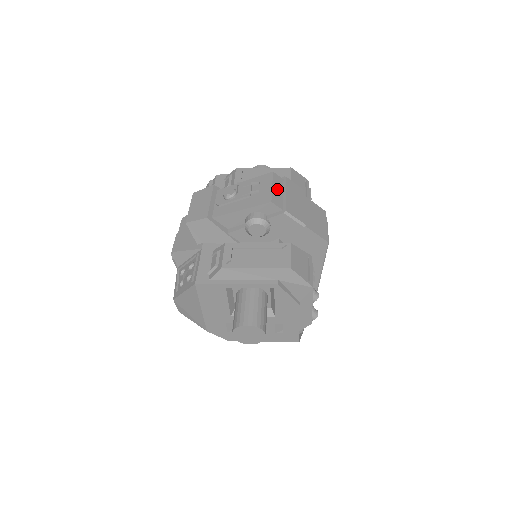
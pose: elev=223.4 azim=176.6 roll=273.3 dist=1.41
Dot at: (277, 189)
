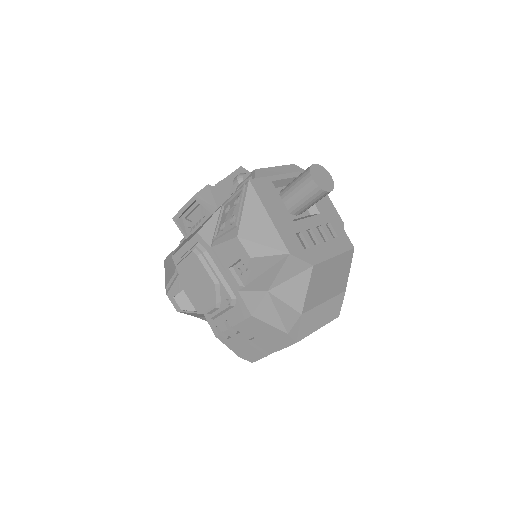
Dot at: occluded
